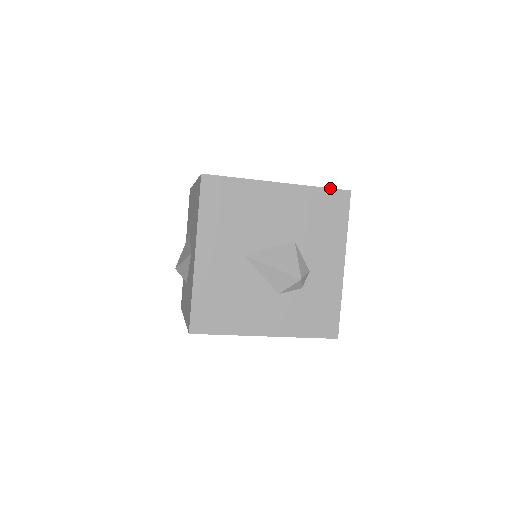
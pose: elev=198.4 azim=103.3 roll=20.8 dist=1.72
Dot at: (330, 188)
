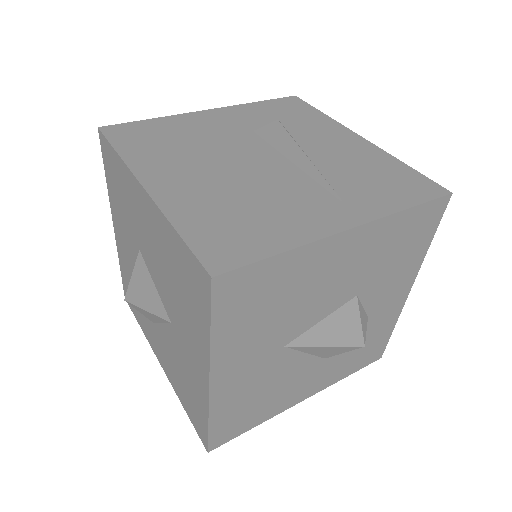
Dot at: (425, 202)
